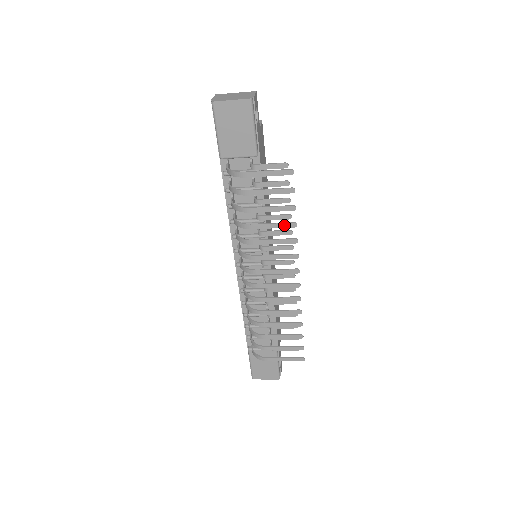
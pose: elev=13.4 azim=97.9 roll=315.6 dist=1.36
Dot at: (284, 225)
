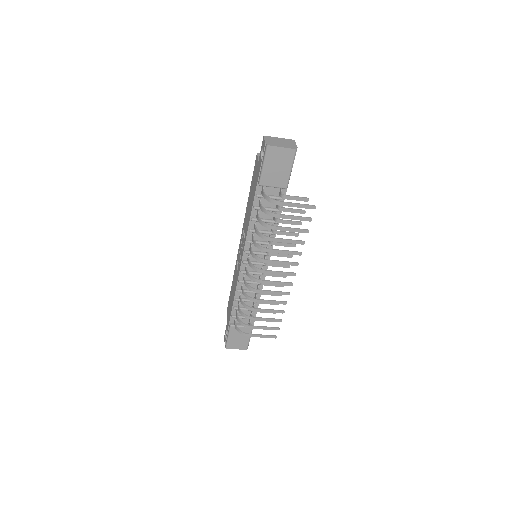
Dot at: (296, 242)
